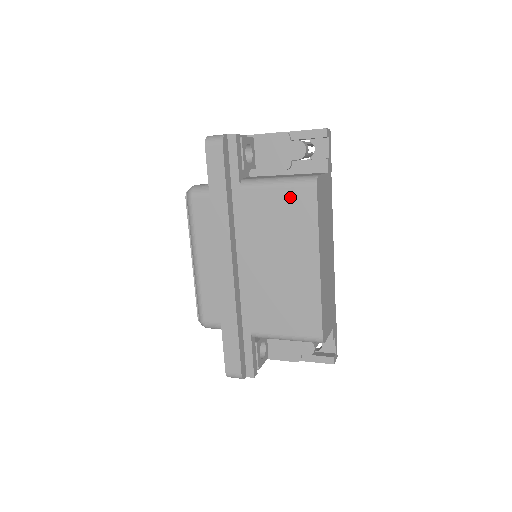
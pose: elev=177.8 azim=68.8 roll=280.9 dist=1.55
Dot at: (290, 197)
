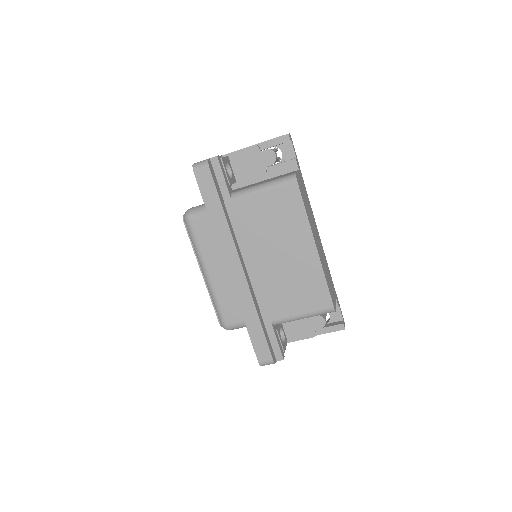
Dot at: (277, 197)
